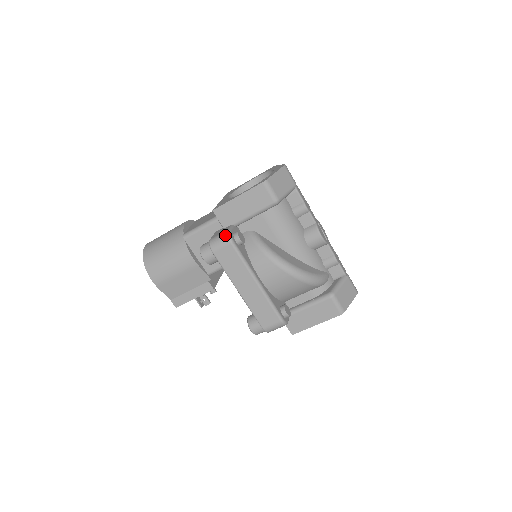
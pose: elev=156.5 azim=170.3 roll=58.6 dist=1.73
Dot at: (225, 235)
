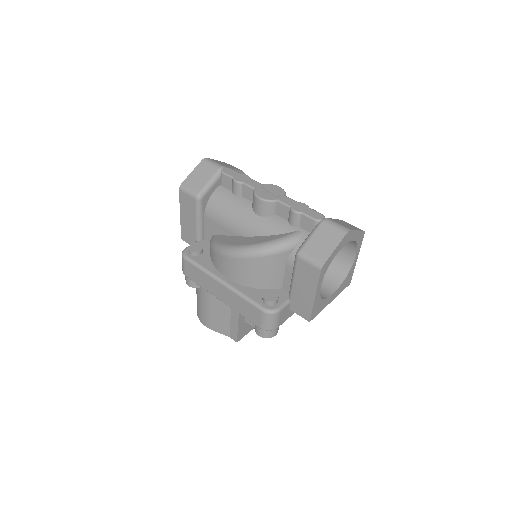
Dot at: occluded
